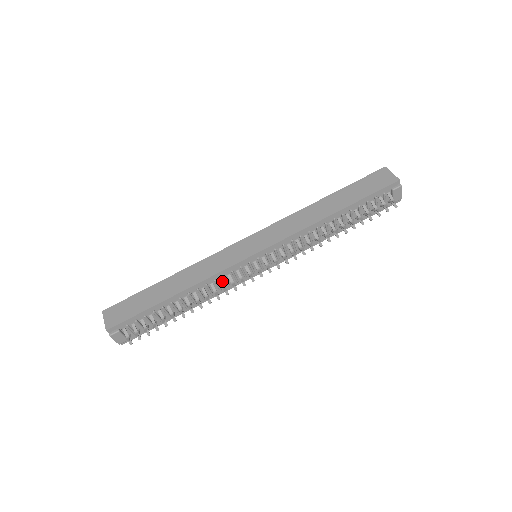
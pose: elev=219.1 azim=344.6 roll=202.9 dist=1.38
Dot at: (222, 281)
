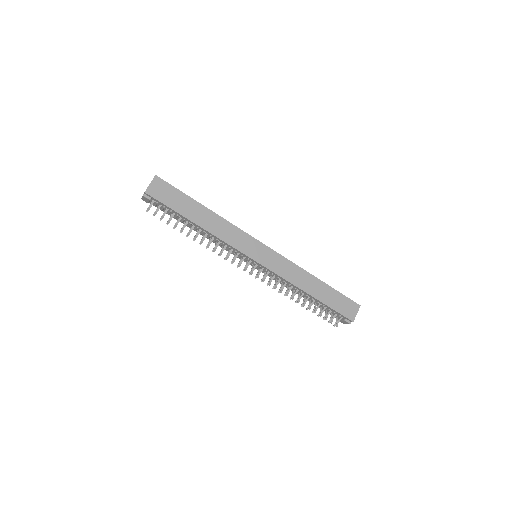
Dot at: occluded
